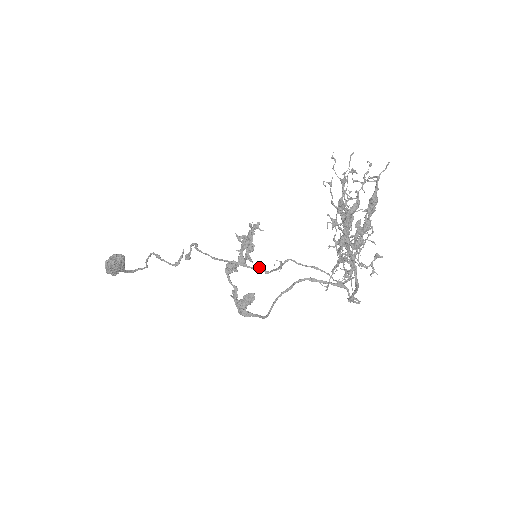
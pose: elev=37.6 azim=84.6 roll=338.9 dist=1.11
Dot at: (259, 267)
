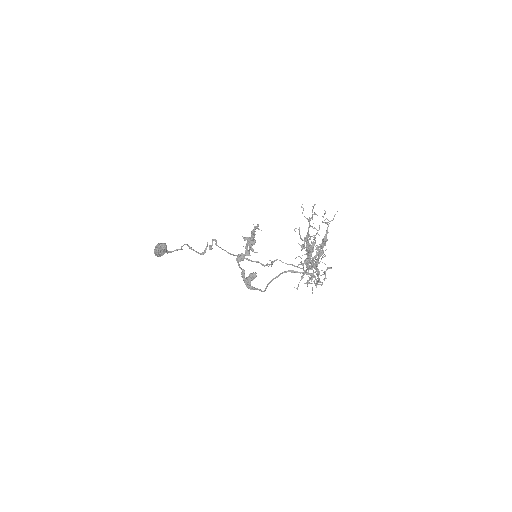
Dot at: (258, 262)
